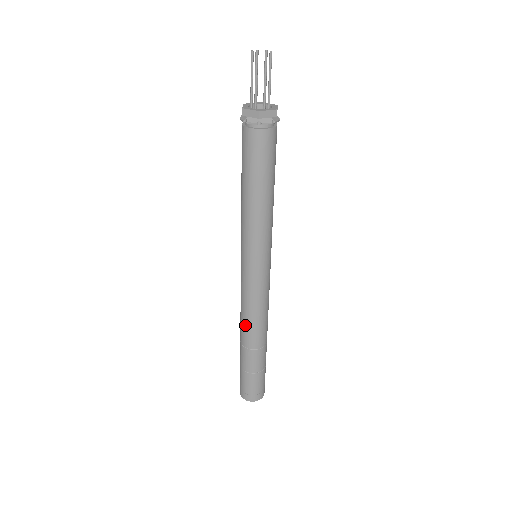
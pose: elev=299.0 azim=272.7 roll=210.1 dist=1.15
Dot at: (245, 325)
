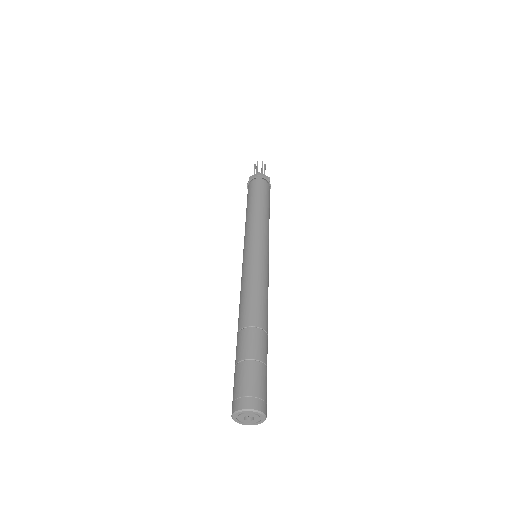
Dot at: (244, 303)
